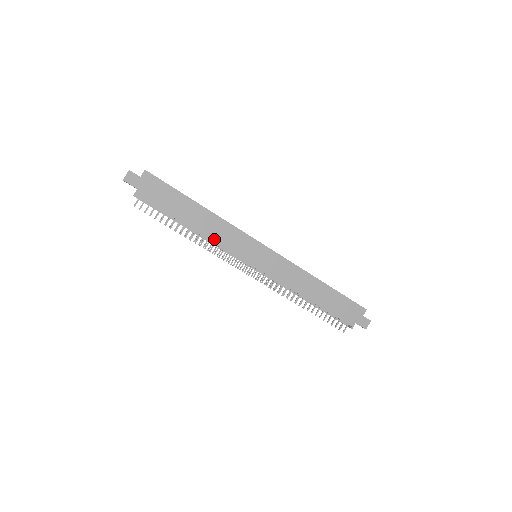
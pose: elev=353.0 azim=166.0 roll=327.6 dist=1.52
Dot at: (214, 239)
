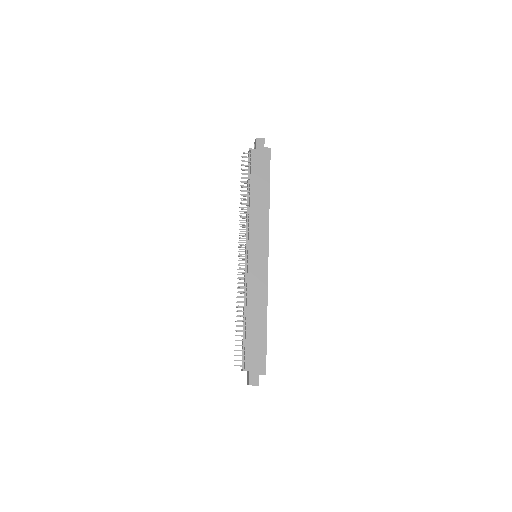
Dot at: (252, 215)
